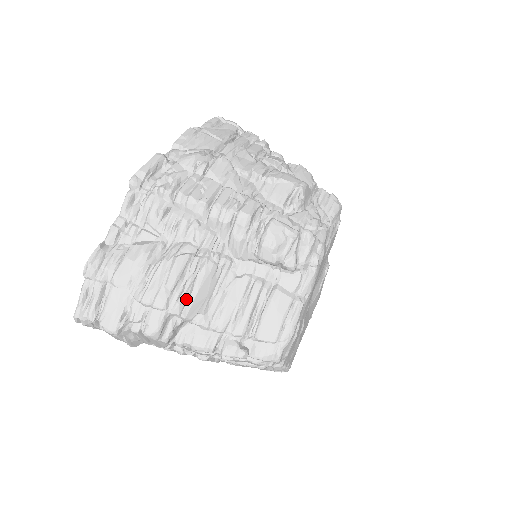
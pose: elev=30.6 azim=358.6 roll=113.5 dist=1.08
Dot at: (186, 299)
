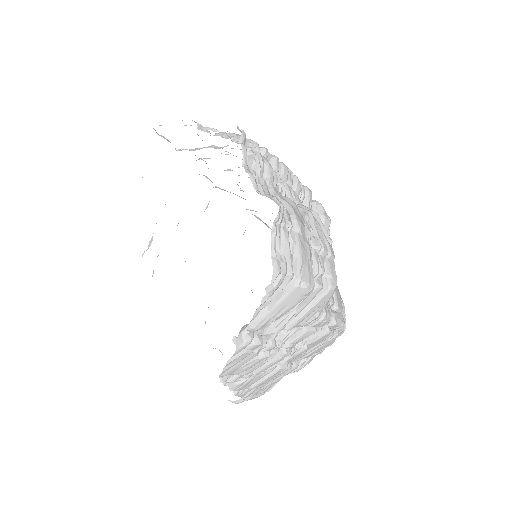
Dot at: occluded
